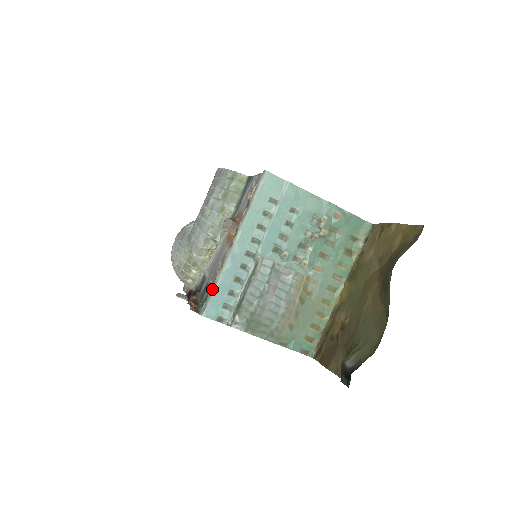
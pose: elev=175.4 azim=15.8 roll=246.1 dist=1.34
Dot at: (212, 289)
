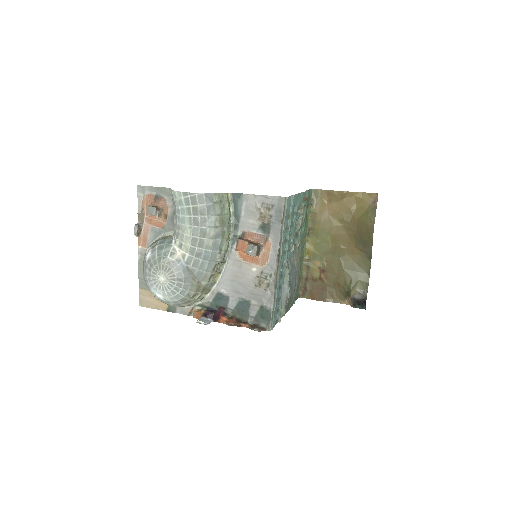
Dot at: (273, 308)
